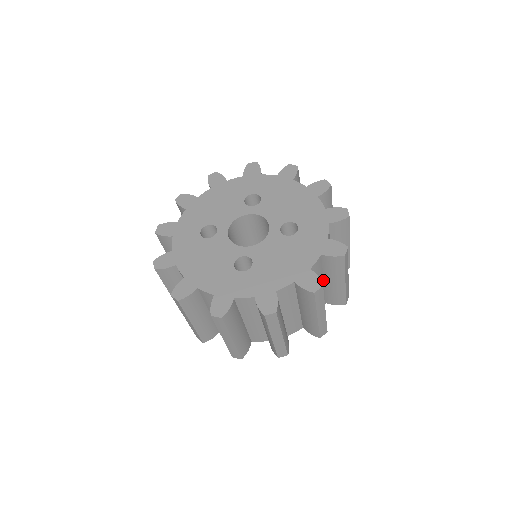
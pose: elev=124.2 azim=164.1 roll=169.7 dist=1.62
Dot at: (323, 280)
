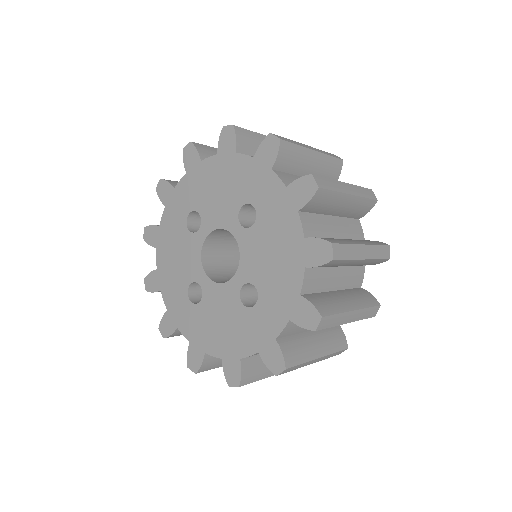
Dot at: (330, 216)
